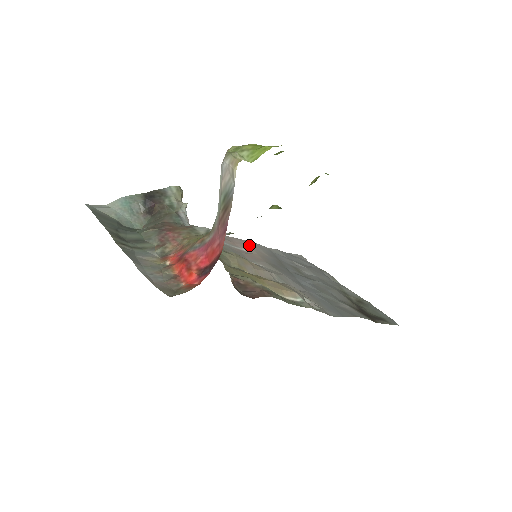
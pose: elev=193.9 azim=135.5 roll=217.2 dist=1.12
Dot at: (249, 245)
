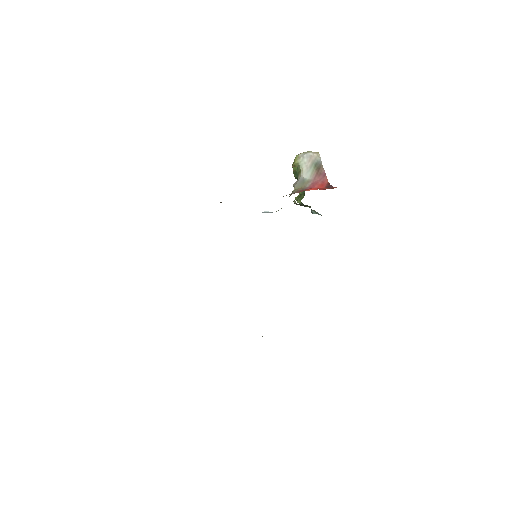
Dot at: occluded
